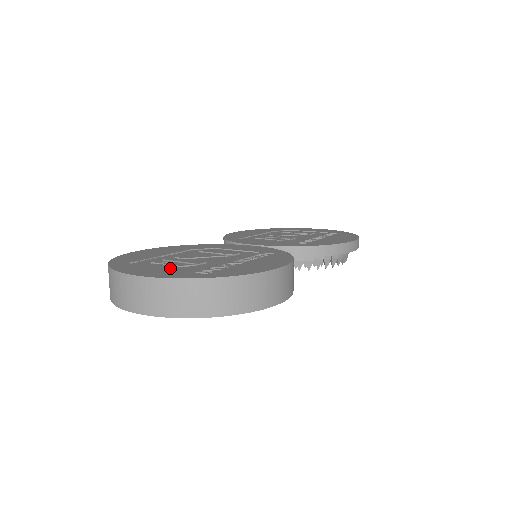
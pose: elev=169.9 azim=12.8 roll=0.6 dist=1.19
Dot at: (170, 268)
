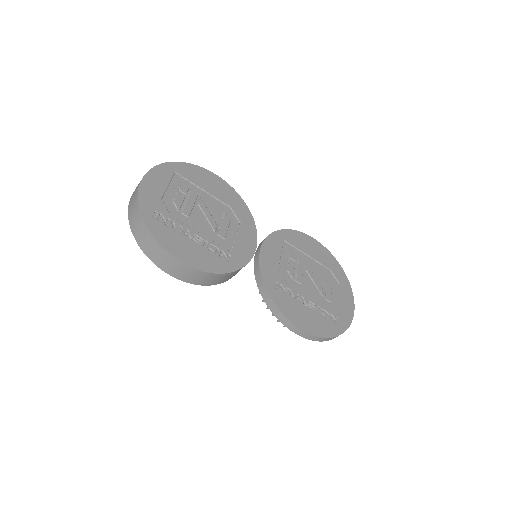
Dot at: (168, 196)
